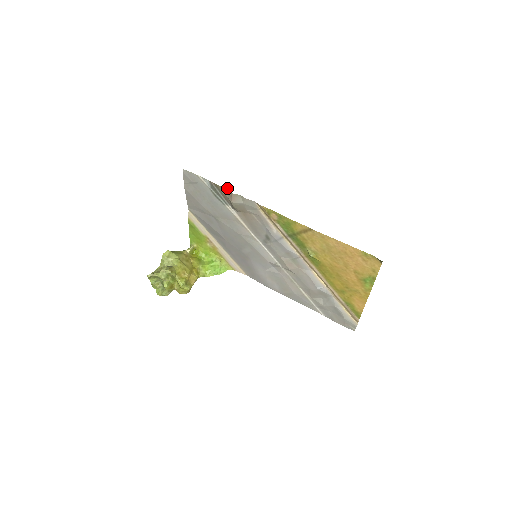
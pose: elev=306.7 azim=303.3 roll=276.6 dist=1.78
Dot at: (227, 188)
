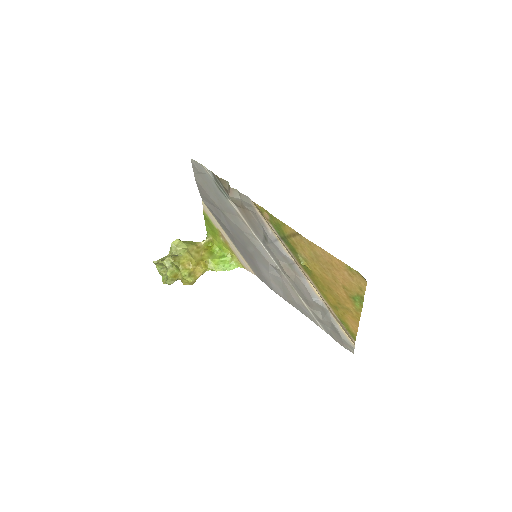
Dot at: (227, 181)
